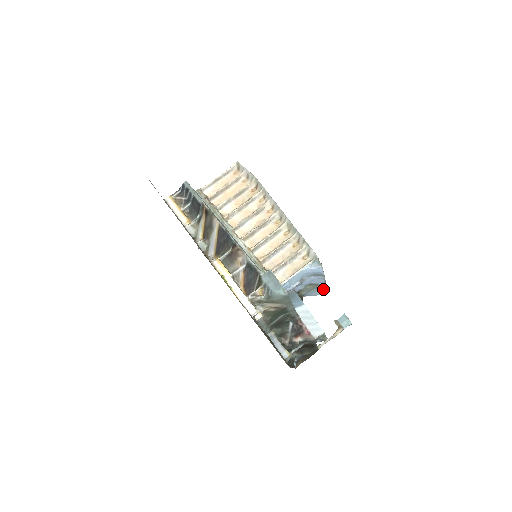
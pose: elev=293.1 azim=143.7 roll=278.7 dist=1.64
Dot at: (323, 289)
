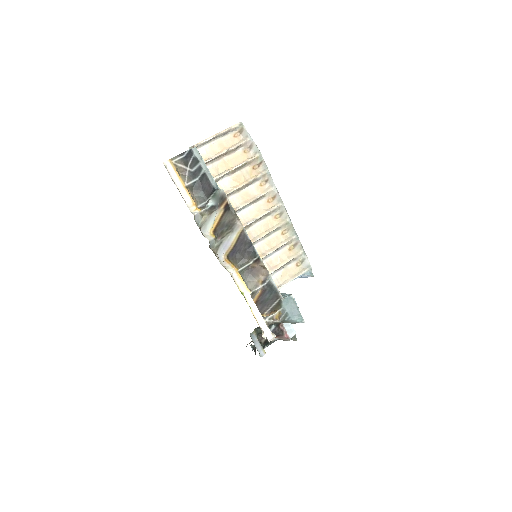
Dot at: occluded
